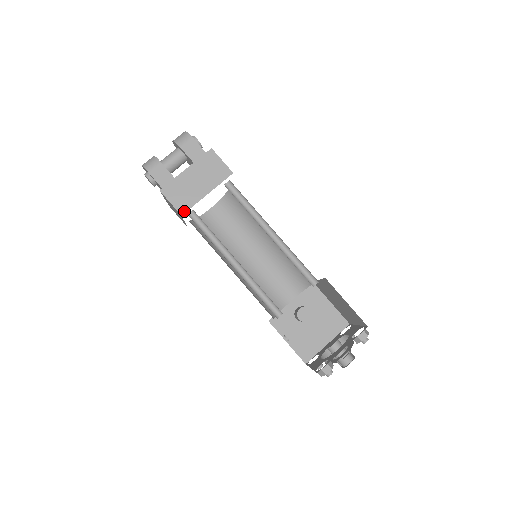
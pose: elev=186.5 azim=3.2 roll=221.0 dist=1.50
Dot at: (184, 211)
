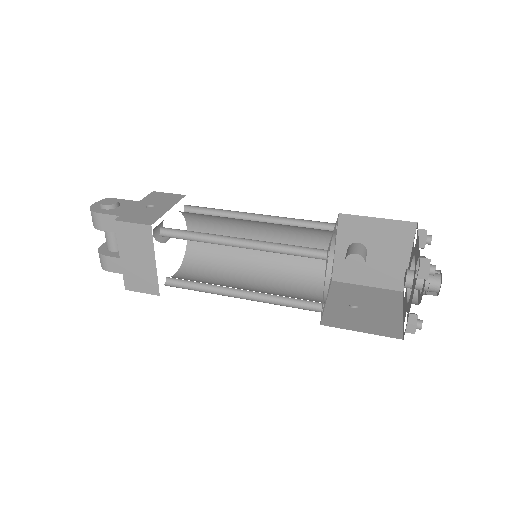
Dot at: (157, 291)
